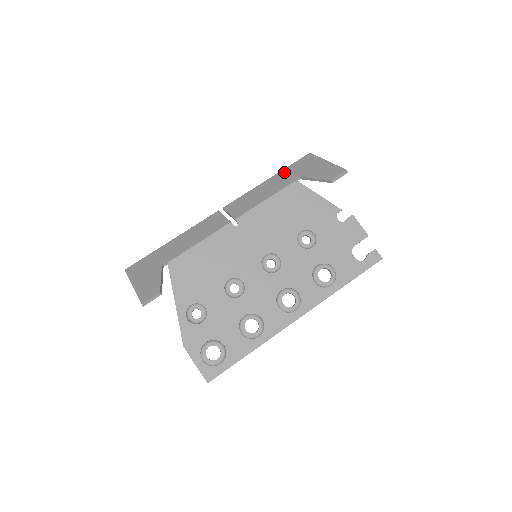
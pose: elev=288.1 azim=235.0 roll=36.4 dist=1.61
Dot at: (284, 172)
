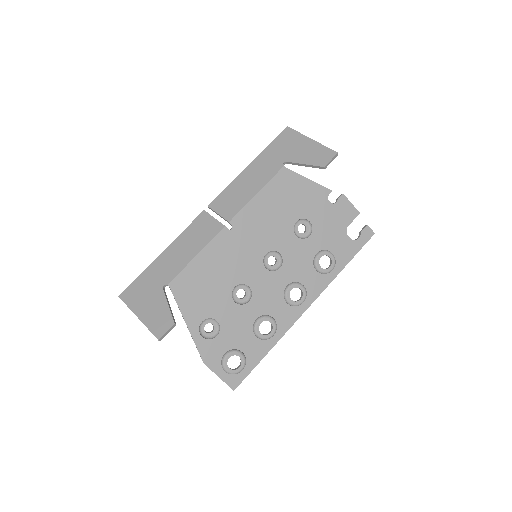
Dot at: (265, 155)
